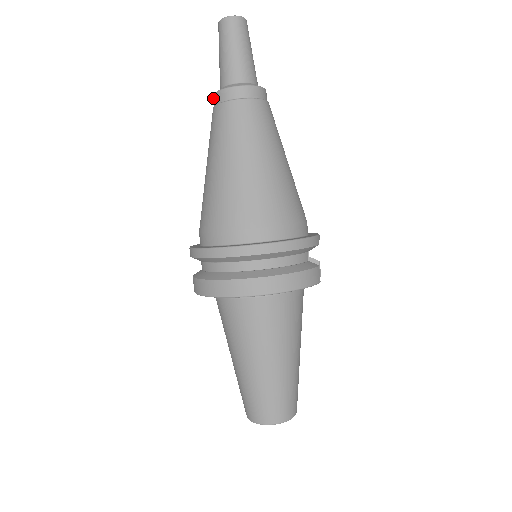
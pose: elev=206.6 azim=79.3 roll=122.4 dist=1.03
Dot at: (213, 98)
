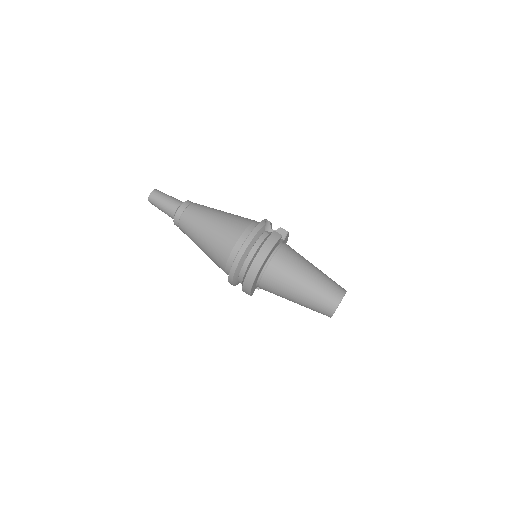
Dot at: occluded
